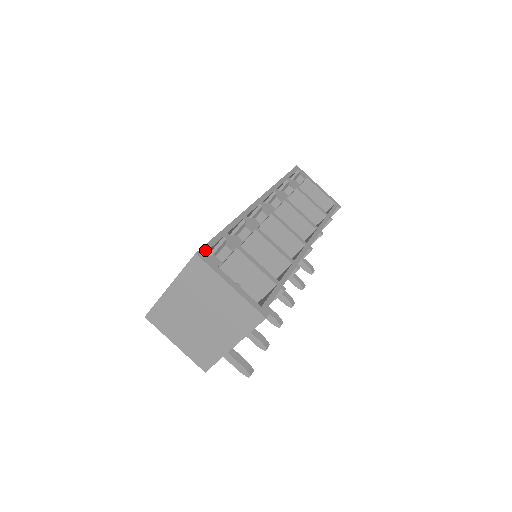
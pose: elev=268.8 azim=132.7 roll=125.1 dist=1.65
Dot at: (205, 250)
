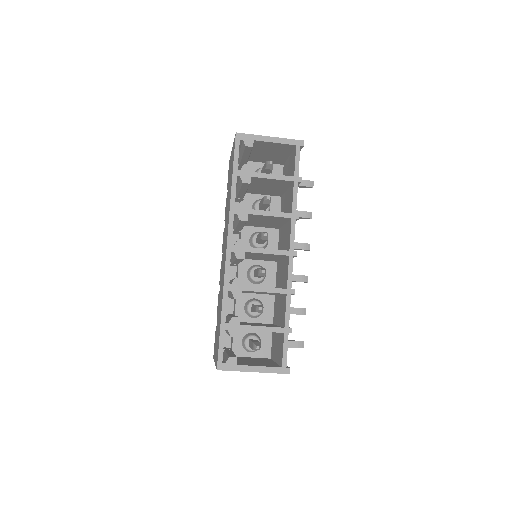
Dot at: (221, 360)
